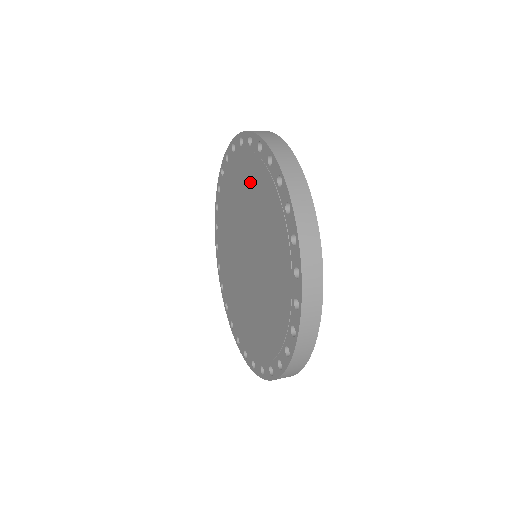
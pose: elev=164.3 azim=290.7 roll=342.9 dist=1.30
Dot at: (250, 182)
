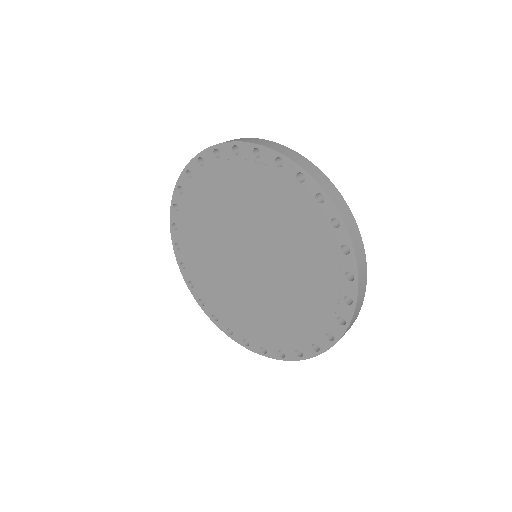
Dot at: (220, 193)
